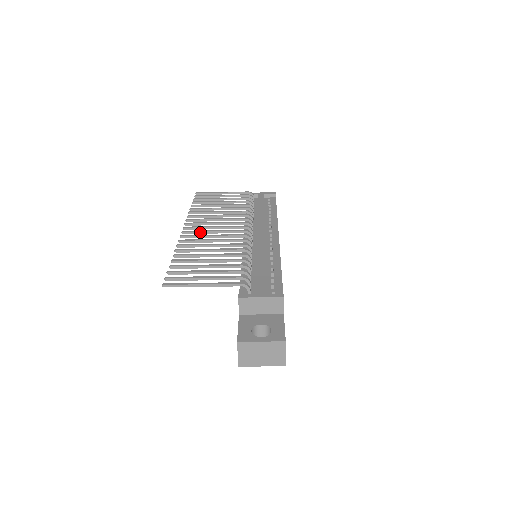
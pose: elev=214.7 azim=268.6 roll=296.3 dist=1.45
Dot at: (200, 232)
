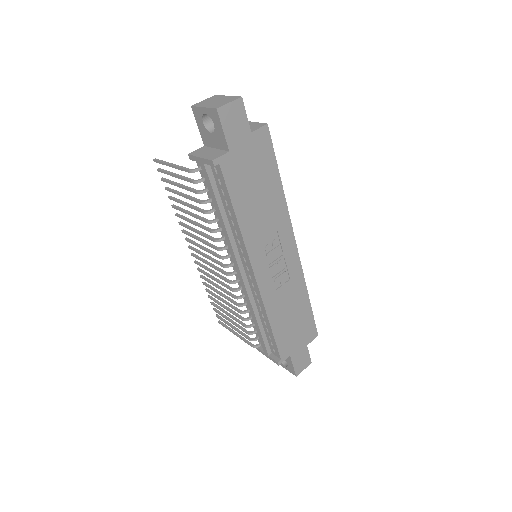
Dot at: (201, 260)
